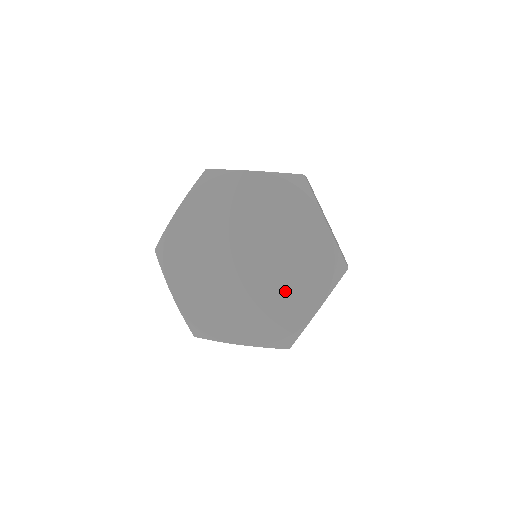
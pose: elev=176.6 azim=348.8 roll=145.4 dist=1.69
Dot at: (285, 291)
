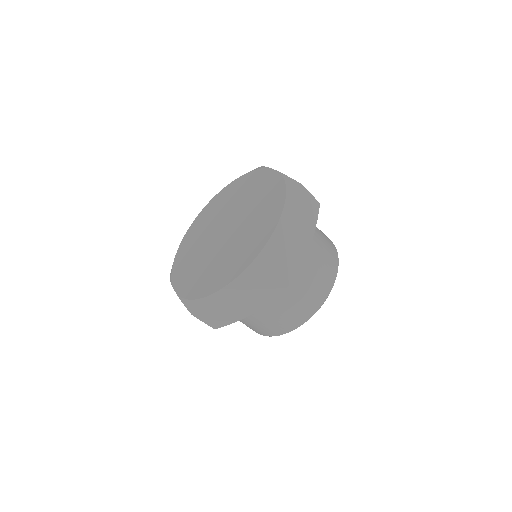
Dot at: (253, 227)
